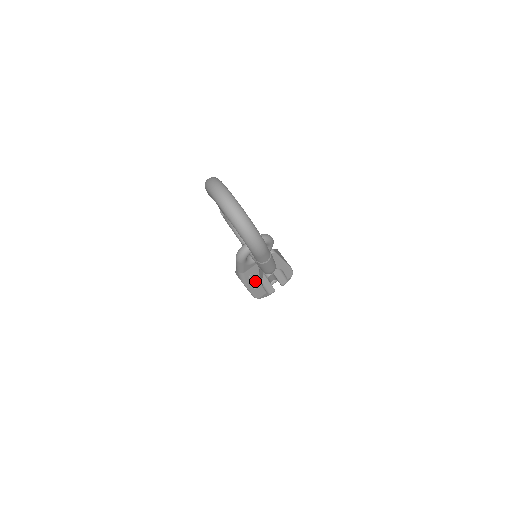
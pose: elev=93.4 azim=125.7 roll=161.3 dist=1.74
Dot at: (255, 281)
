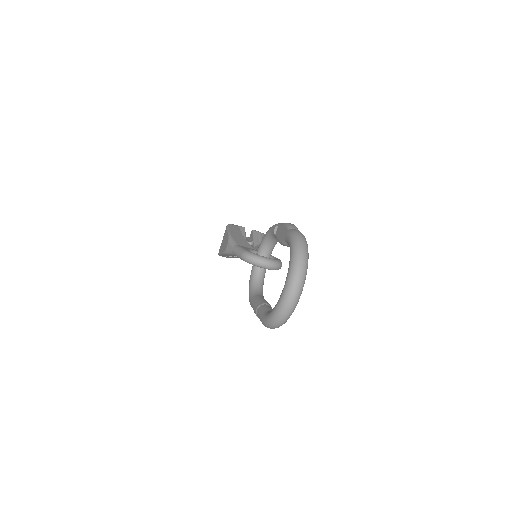
Dot at: occluded
